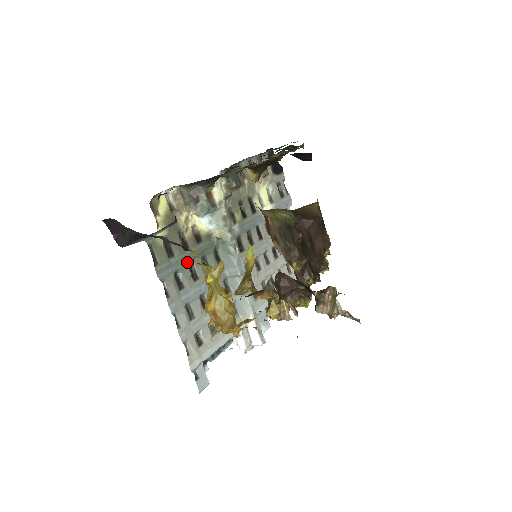
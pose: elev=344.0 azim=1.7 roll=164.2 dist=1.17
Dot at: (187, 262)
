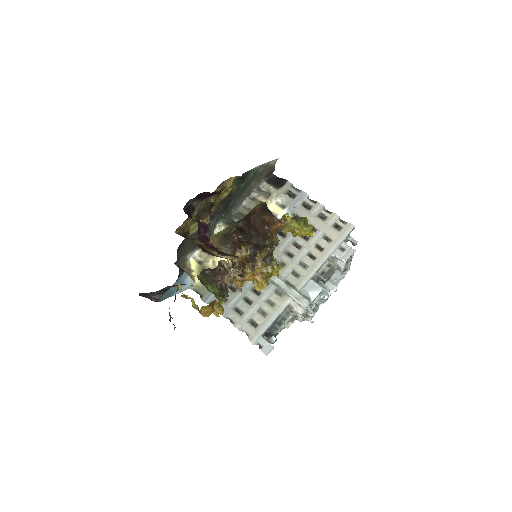
Dot at: occluded
